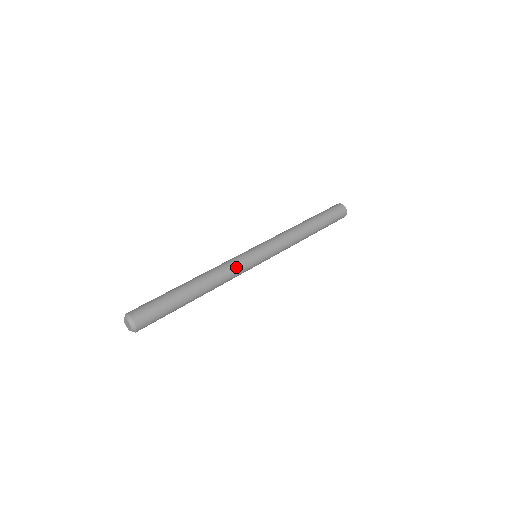
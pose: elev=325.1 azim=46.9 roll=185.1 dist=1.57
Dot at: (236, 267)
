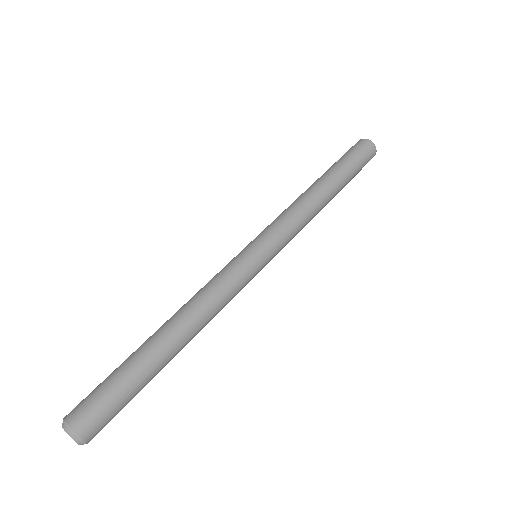
Dot at: (232, 291)
